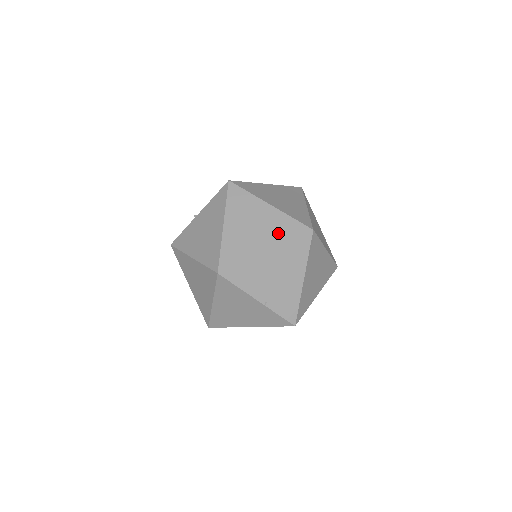
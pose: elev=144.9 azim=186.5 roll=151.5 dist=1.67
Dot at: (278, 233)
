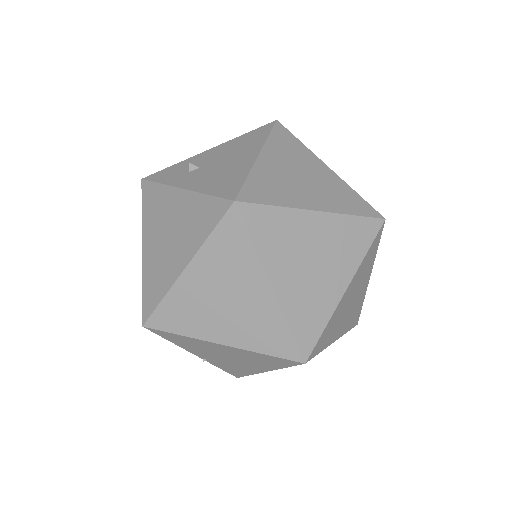
Dot at: (253, 334)
